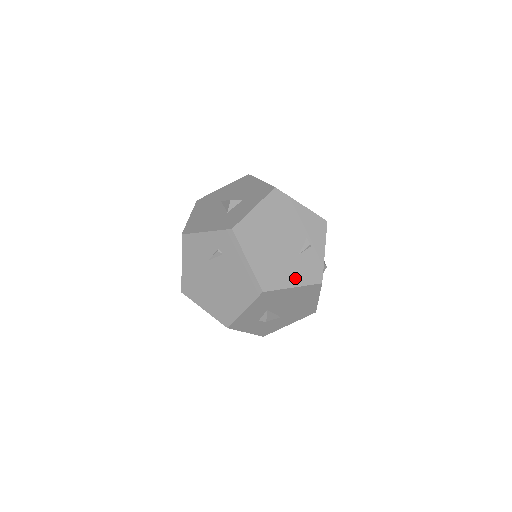
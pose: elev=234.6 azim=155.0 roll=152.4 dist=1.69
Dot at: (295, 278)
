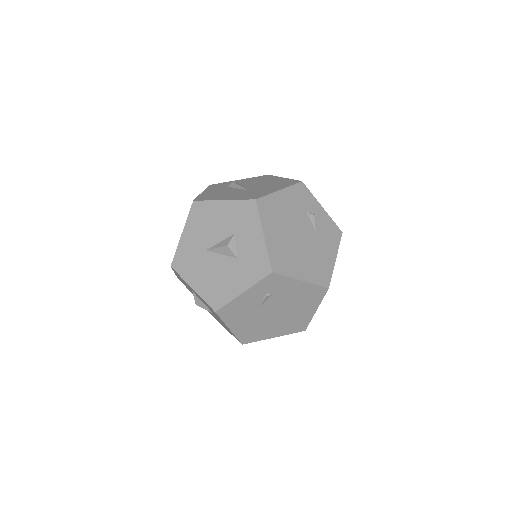
Dot at: (330, 251)
